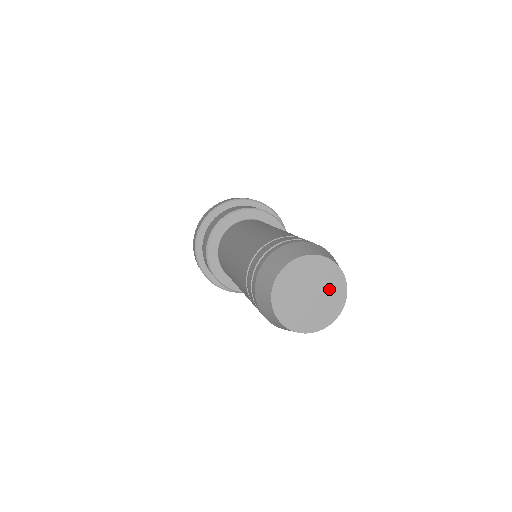
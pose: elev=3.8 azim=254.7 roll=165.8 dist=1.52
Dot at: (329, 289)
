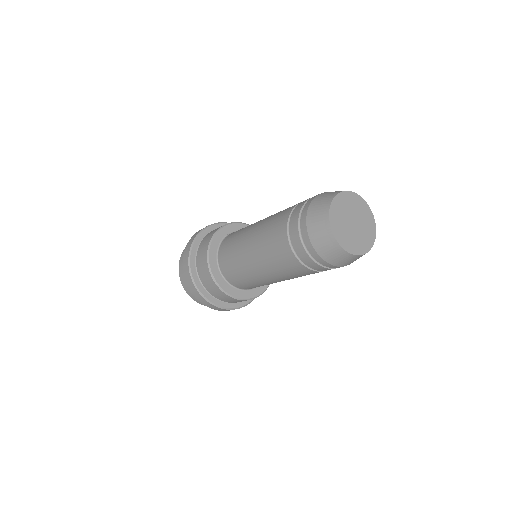
Dot at: (365, 224)
